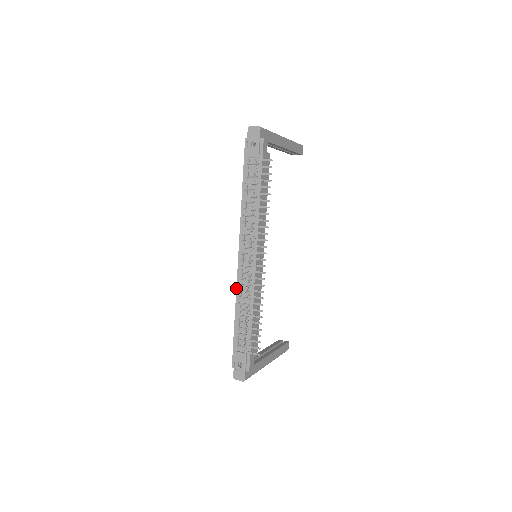
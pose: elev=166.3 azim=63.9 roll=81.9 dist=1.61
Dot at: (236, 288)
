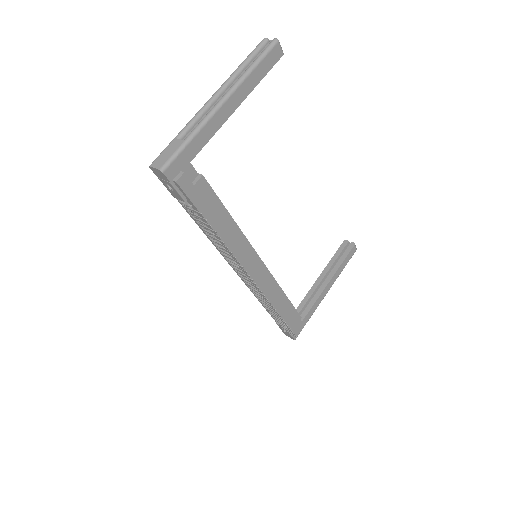
Dot at: occluded
